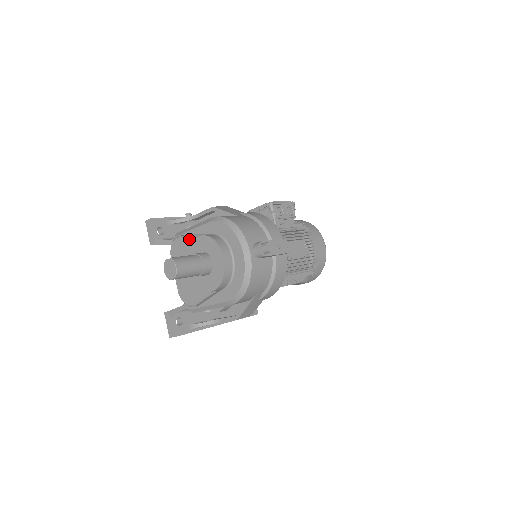
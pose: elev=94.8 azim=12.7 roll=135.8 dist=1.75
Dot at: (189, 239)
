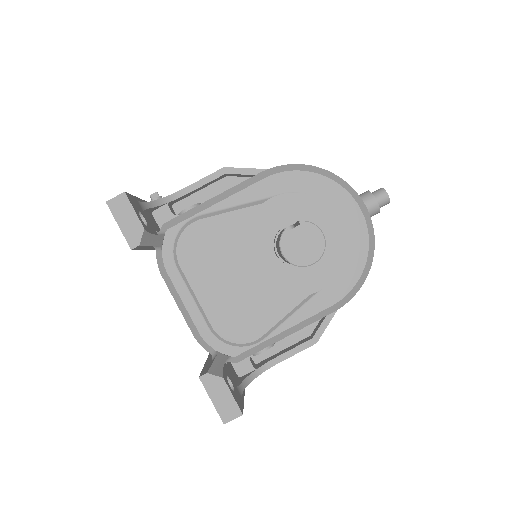
Dot at: (233, 214)
